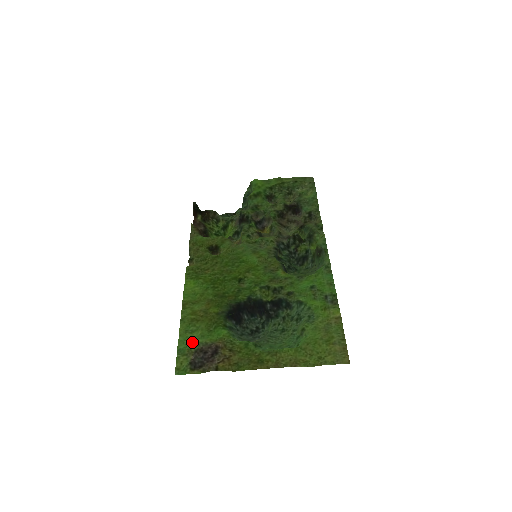
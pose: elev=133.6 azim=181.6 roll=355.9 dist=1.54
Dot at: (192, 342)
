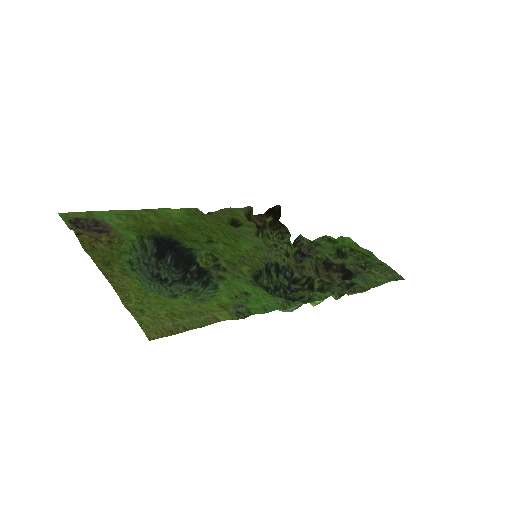
Dot at: (105, 218)
